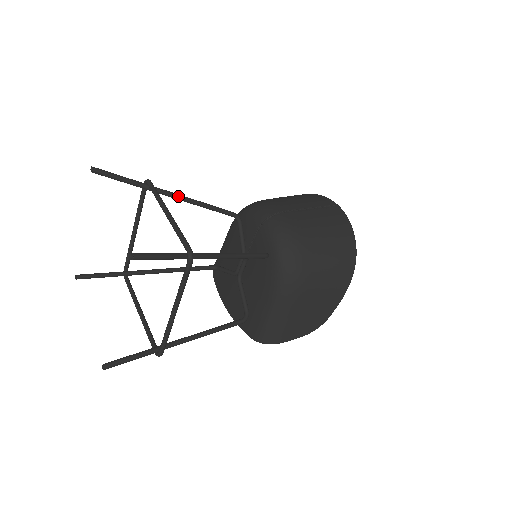
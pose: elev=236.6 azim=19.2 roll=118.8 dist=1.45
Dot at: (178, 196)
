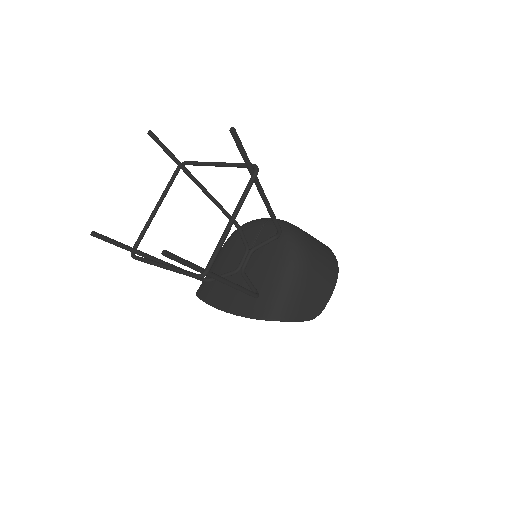
Dot at: (202, 185)
